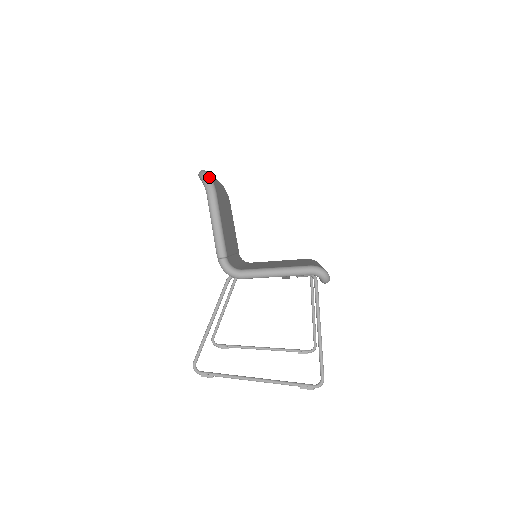
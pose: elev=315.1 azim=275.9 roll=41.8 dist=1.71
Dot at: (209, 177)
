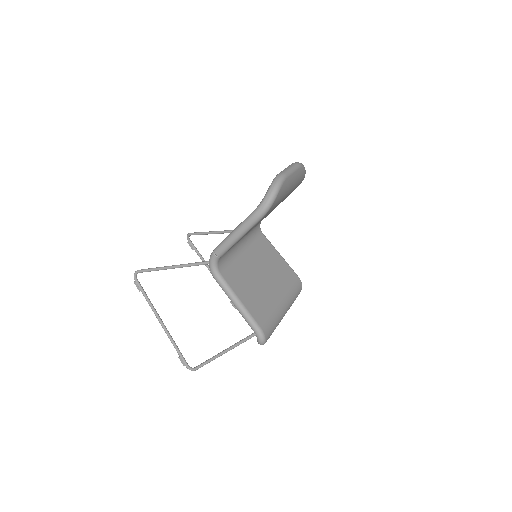
Dot at: (273, 200)
